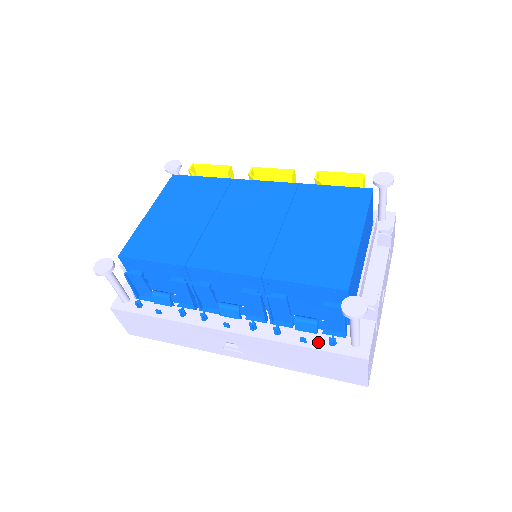
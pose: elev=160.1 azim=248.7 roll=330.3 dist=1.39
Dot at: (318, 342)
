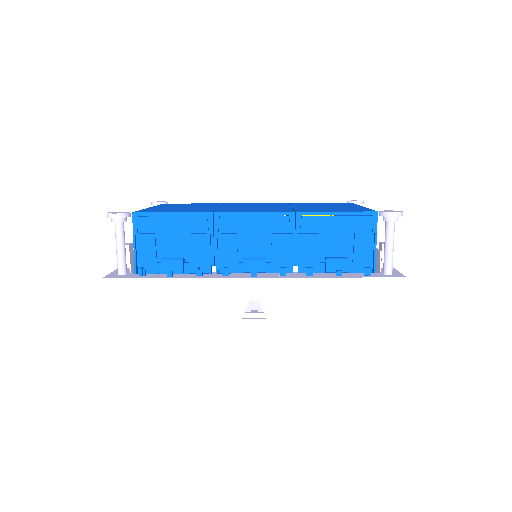
Dot at: (353, 275)
